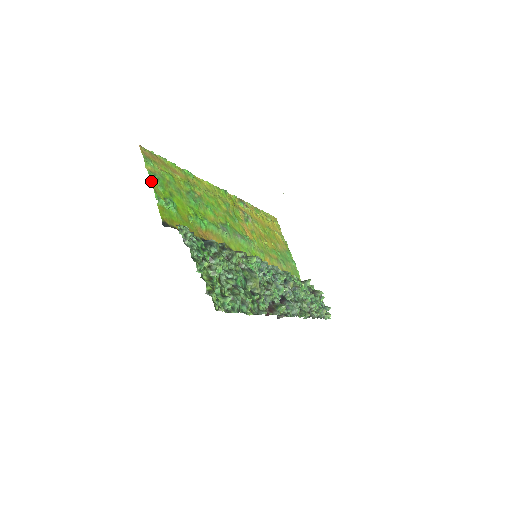
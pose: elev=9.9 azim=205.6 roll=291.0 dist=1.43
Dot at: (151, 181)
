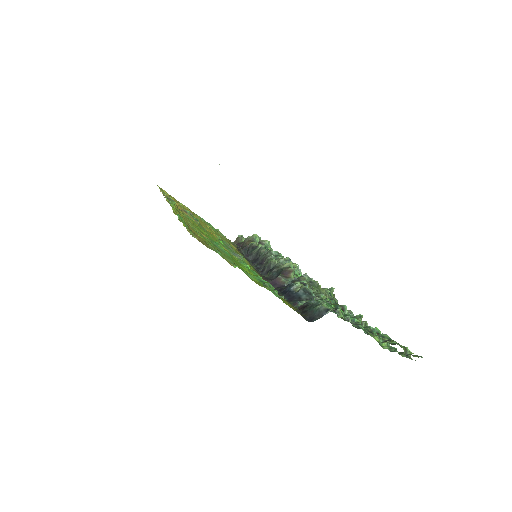
Dot at: (250, 278)
